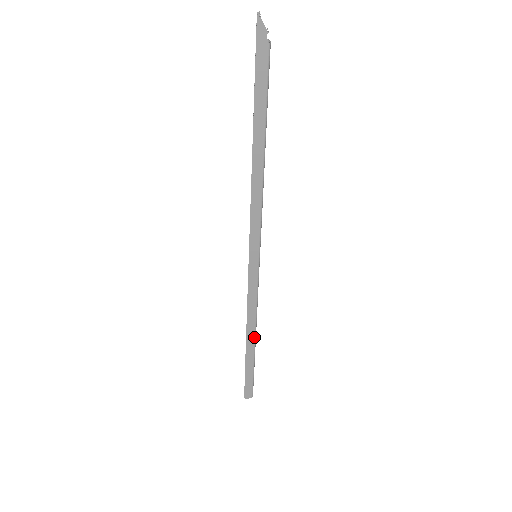
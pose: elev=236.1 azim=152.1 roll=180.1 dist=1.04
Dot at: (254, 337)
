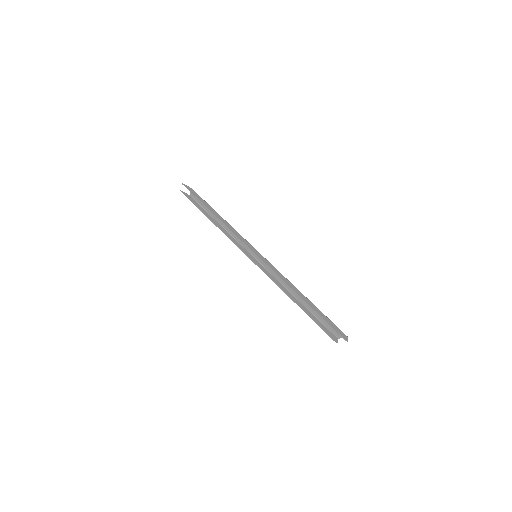
Dot at: (300, 292)
